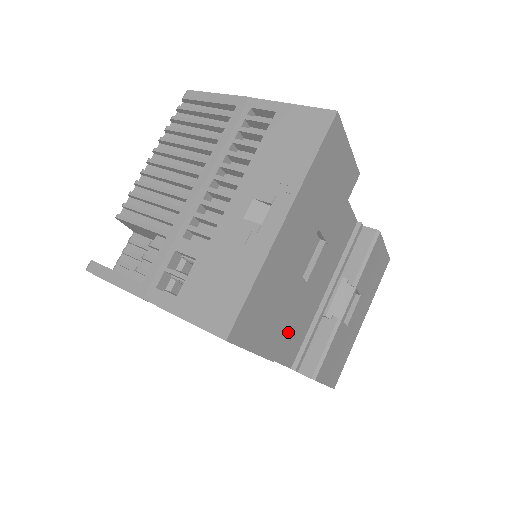
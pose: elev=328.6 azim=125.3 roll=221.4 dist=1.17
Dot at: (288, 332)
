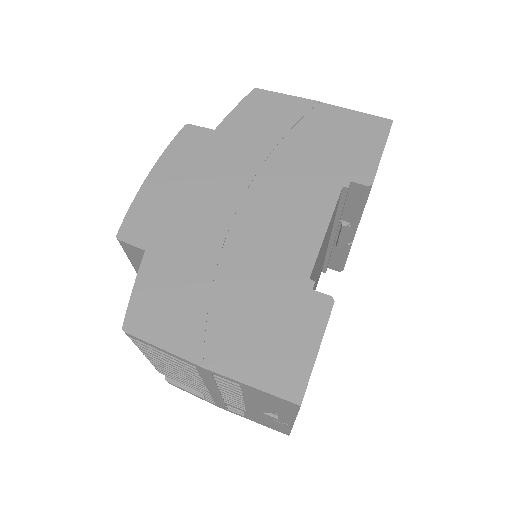
Dot at: occluded
